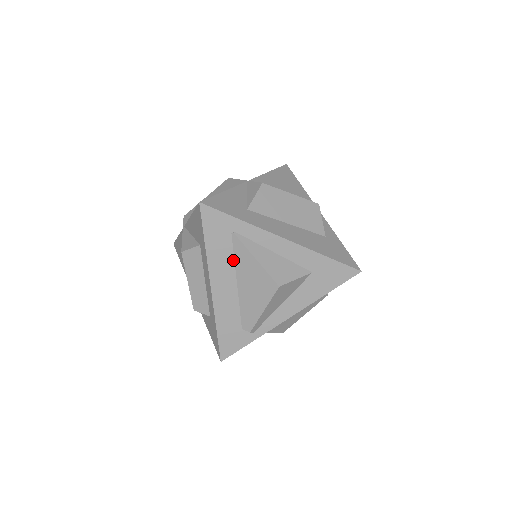
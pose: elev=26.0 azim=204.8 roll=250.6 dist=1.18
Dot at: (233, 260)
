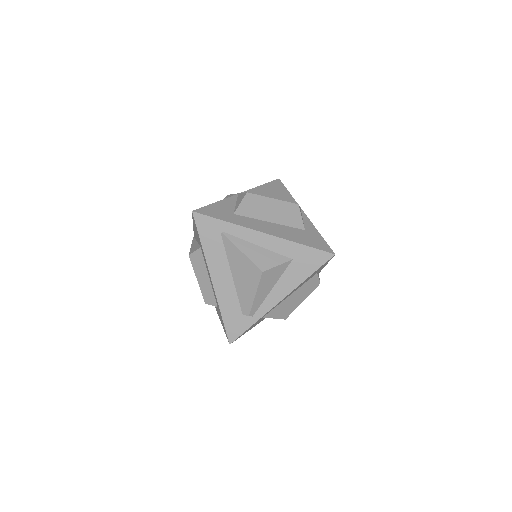
Dot at: (226, 255)
